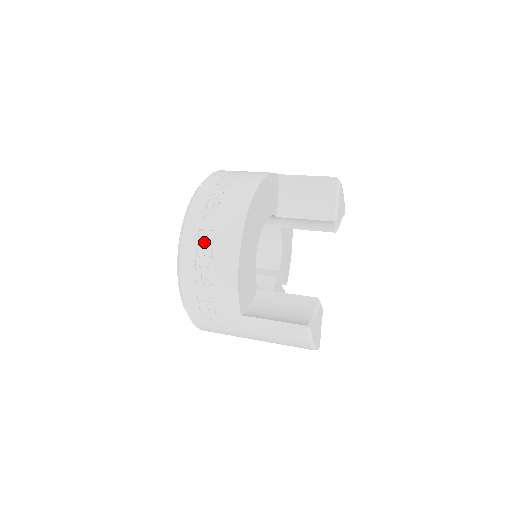
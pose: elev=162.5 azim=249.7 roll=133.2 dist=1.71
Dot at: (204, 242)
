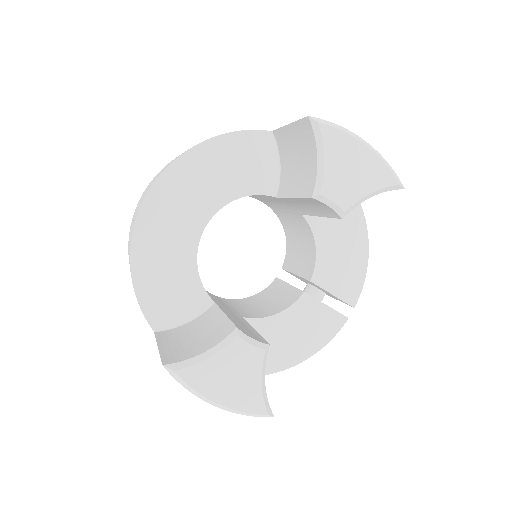
Dot at: (130, 232)
